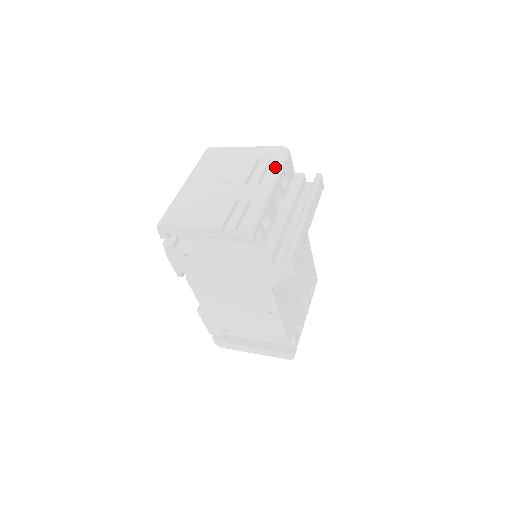
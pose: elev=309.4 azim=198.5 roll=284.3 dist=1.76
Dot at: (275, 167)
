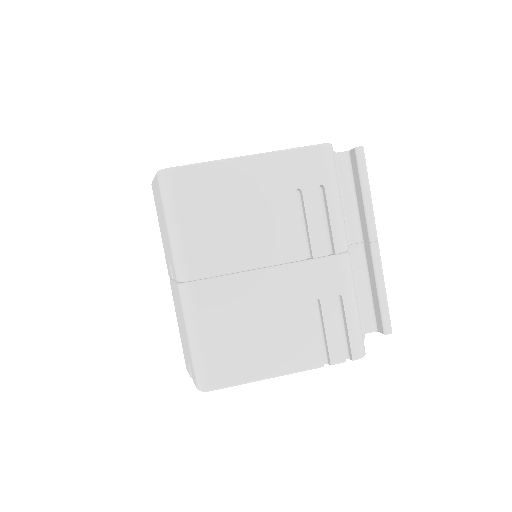
Dot at: (337, 206)
